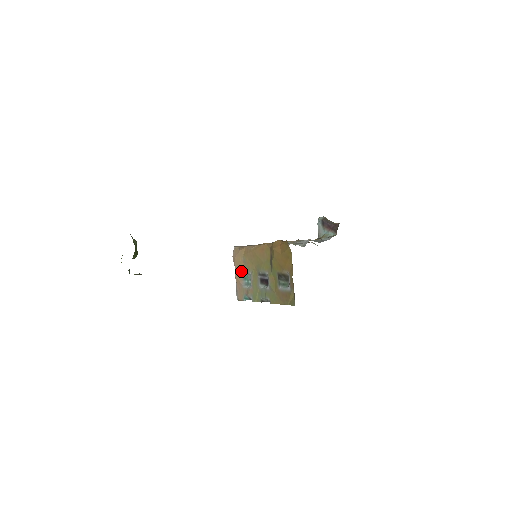
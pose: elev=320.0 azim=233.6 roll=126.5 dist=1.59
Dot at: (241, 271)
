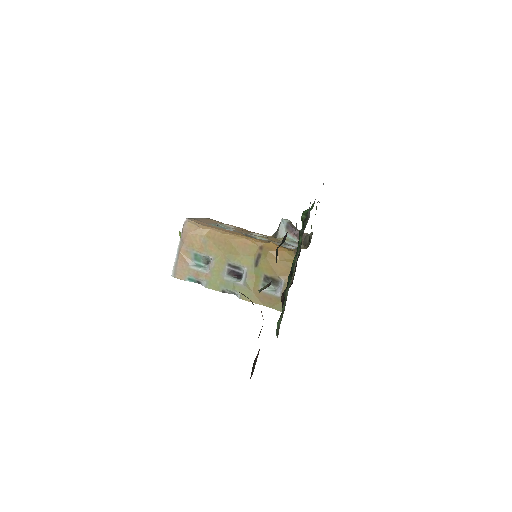
Dot at: (193, 250)
